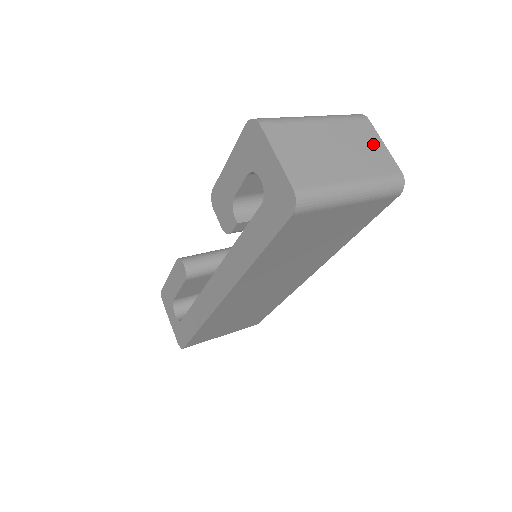
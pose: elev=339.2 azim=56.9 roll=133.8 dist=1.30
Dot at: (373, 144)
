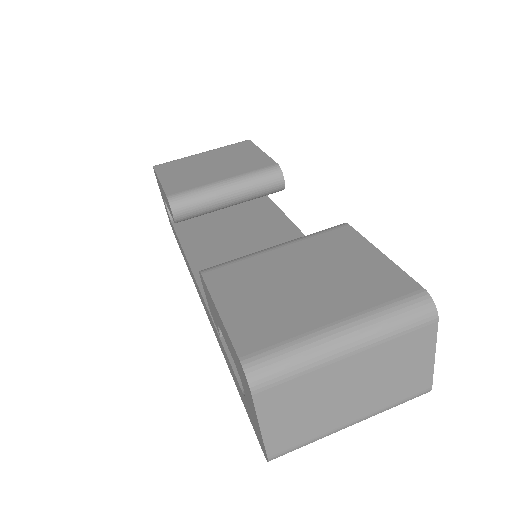
Dot at: (417, 361)
